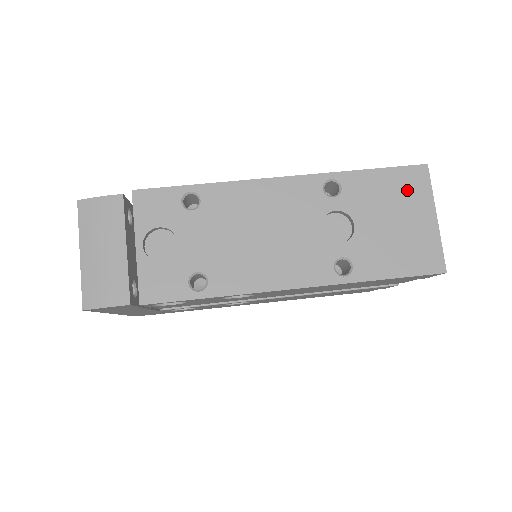
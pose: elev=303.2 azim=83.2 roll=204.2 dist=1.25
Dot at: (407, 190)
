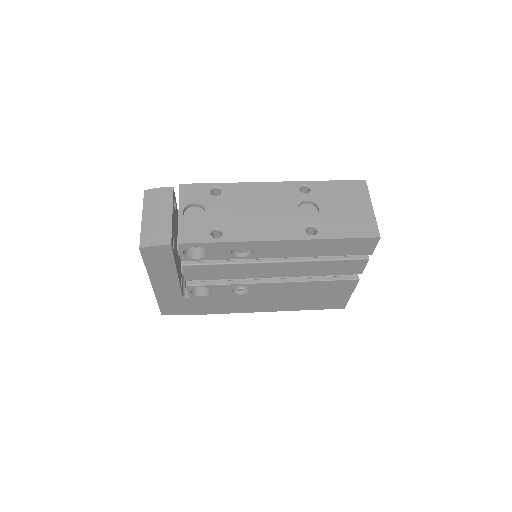
Dot at: (353, 192)
